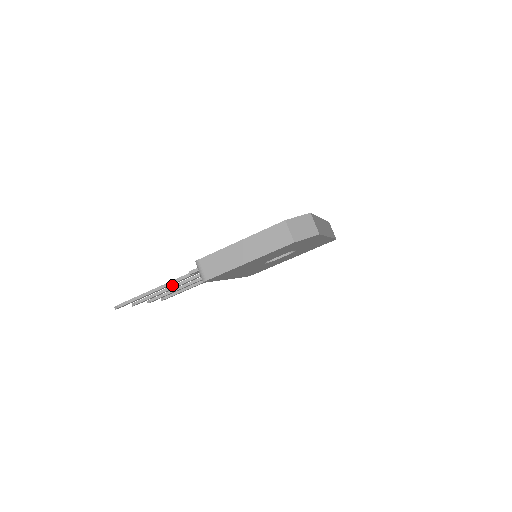
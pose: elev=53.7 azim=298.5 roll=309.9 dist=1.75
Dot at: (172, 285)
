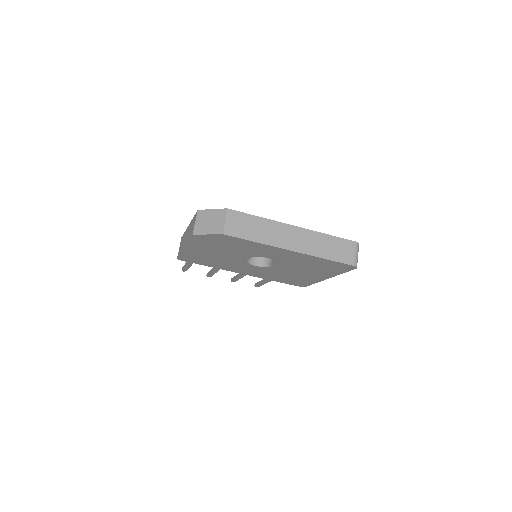
Dot at: occluded
